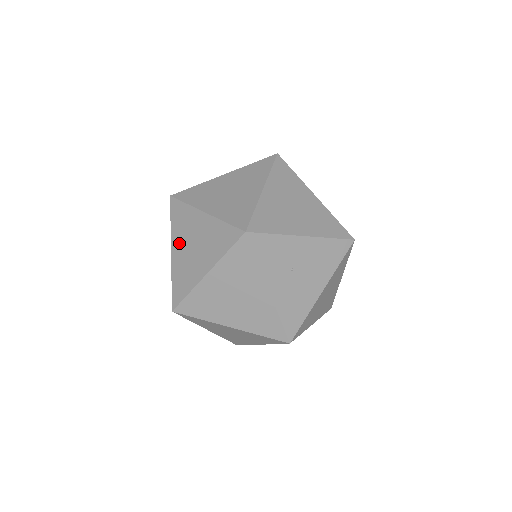
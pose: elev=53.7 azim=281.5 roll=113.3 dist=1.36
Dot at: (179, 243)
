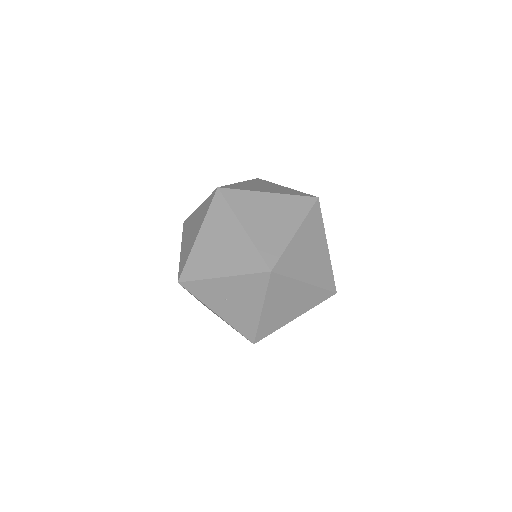
Dot at: occluded
